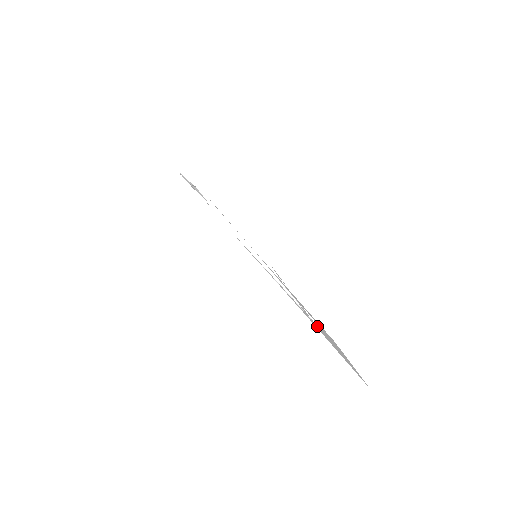
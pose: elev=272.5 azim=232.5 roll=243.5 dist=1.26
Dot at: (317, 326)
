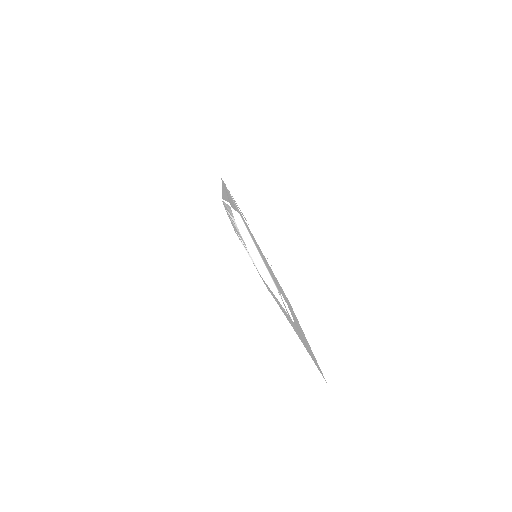
Dot at: (293, 323)
